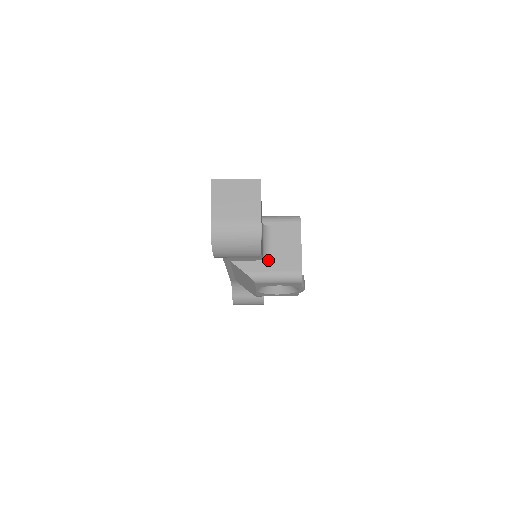
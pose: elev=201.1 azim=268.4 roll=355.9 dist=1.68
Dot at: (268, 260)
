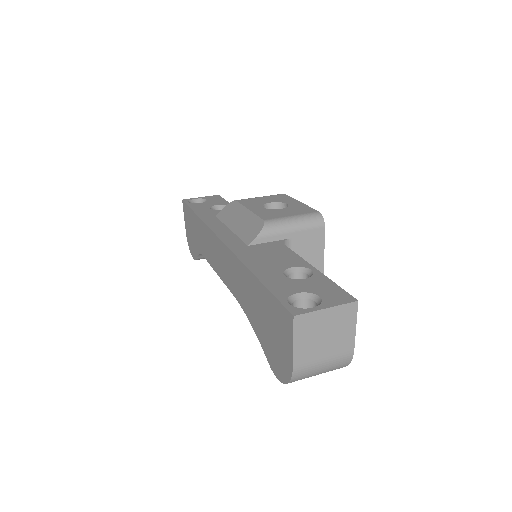
Dot at: occluded
